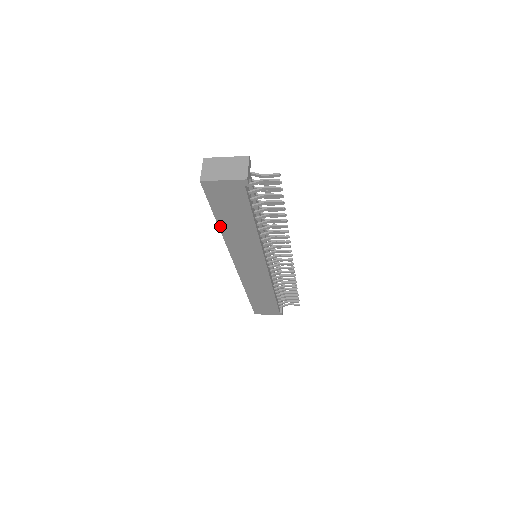
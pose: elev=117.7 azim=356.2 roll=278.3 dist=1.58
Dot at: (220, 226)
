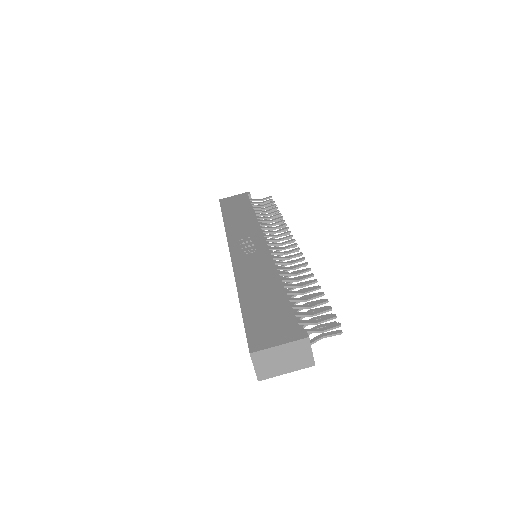
Dot at: occluded
